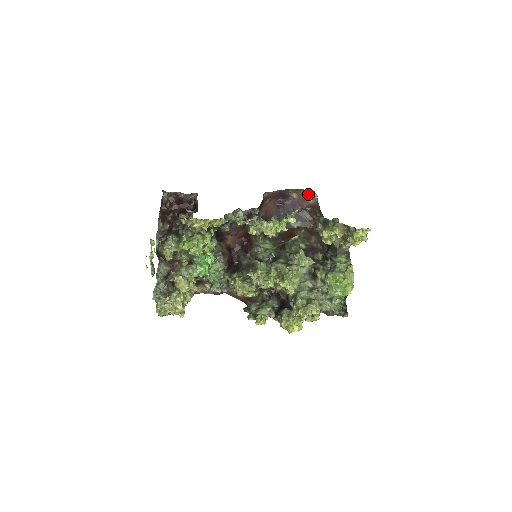
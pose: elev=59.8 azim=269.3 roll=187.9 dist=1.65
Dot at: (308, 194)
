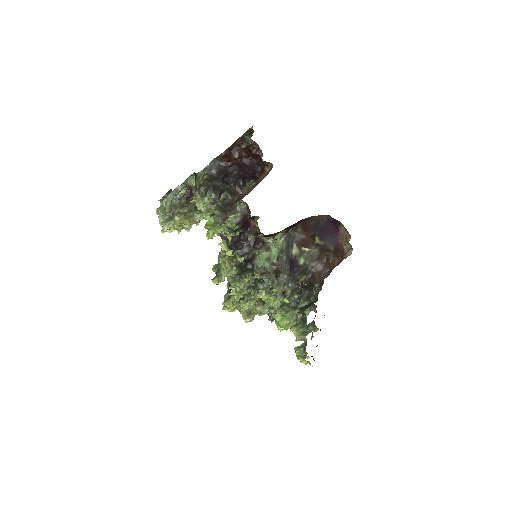
Dot at: (349, 244)
